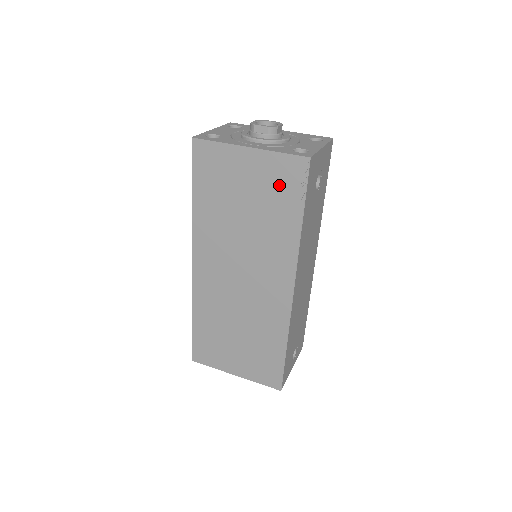
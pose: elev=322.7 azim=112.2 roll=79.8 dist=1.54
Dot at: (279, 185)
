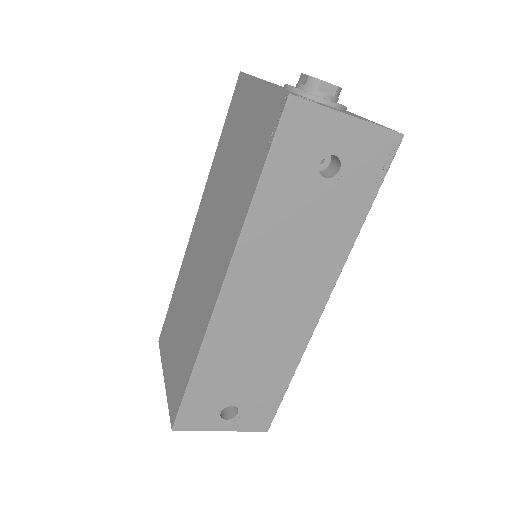
Dot at: (260, 133)
